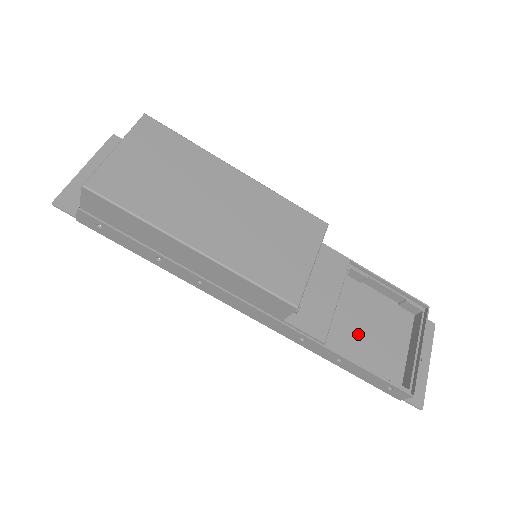
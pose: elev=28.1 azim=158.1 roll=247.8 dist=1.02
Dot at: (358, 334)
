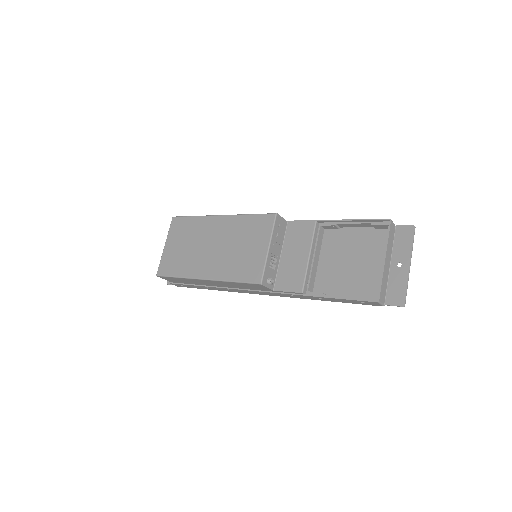
Dot at: (340, 271)
